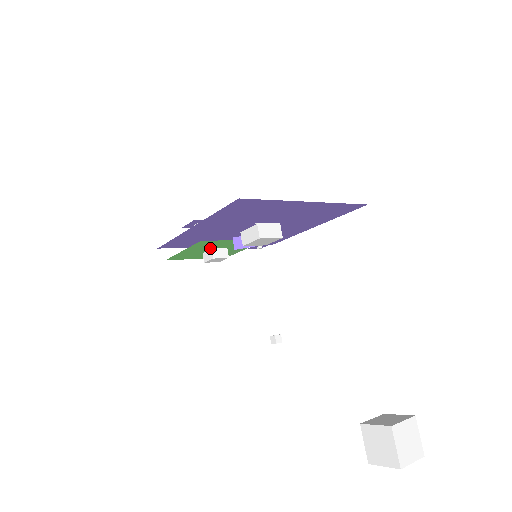
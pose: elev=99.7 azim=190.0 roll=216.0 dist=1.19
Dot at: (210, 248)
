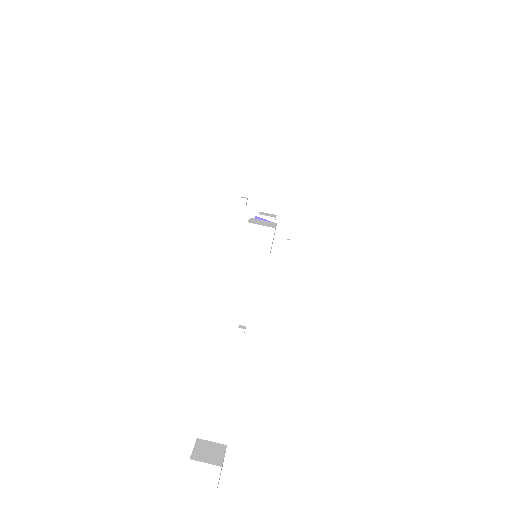
Dot at: occluded
